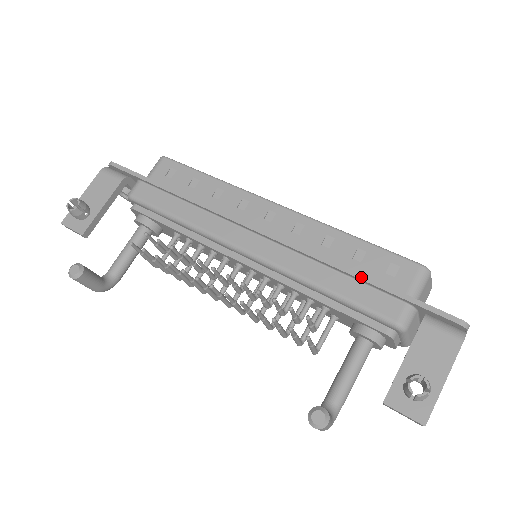
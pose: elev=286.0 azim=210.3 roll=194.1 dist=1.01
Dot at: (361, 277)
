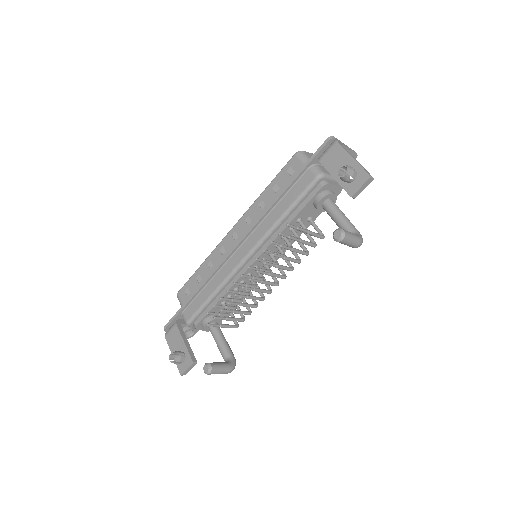
Dot at: (285, 190)
